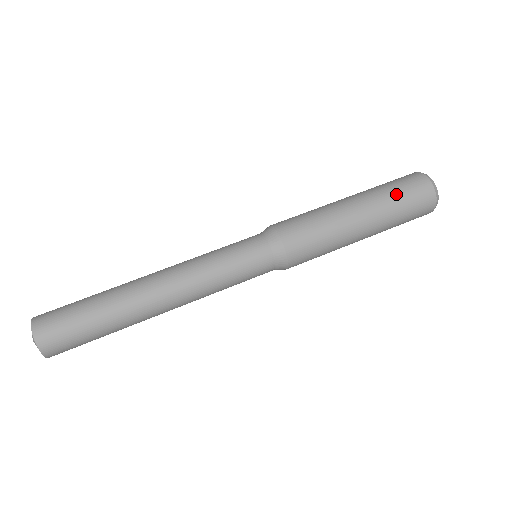
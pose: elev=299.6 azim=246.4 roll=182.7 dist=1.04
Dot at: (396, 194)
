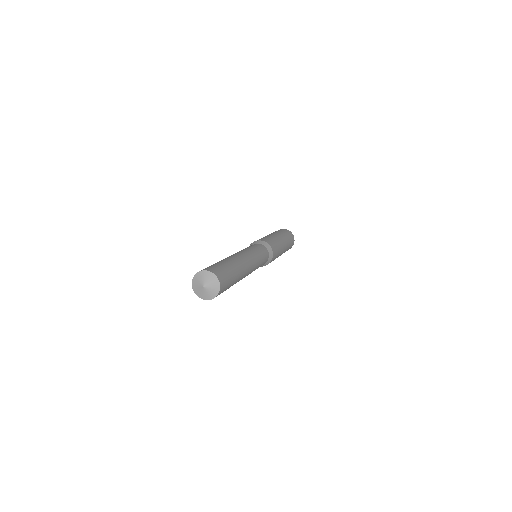
Dot at: (279, 231)
